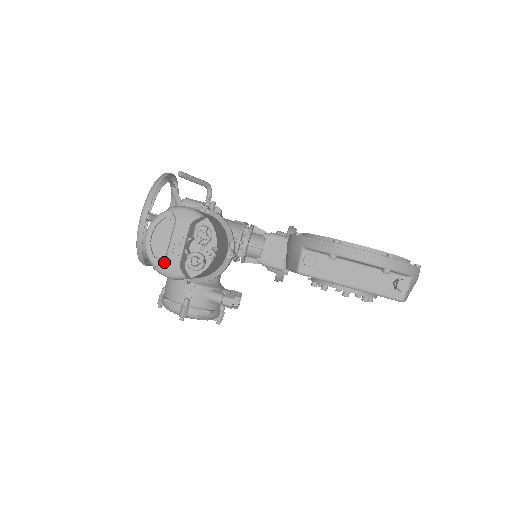
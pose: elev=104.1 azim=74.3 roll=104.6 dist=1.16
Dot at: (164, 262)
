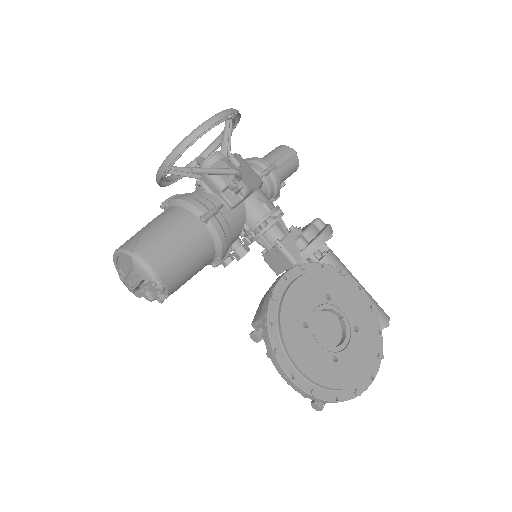
Dot at: (123, 281)
